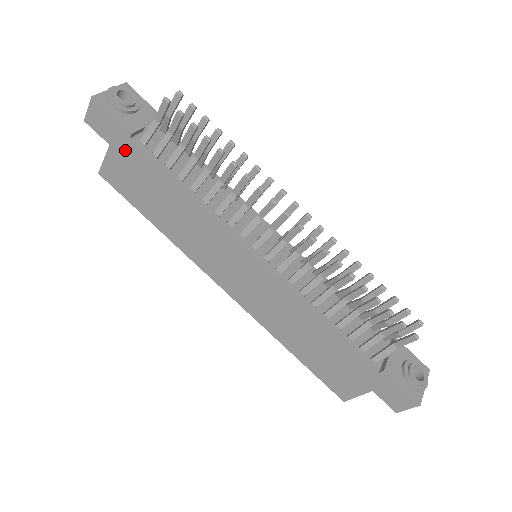
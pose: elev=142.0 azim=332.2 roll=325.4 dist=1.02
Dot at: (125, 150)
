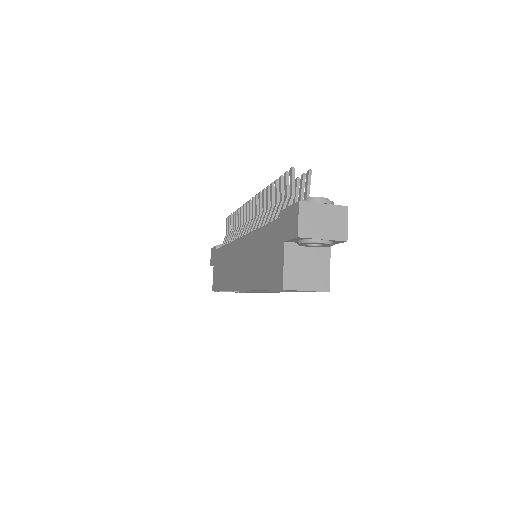
Dot at: (216, 259)
